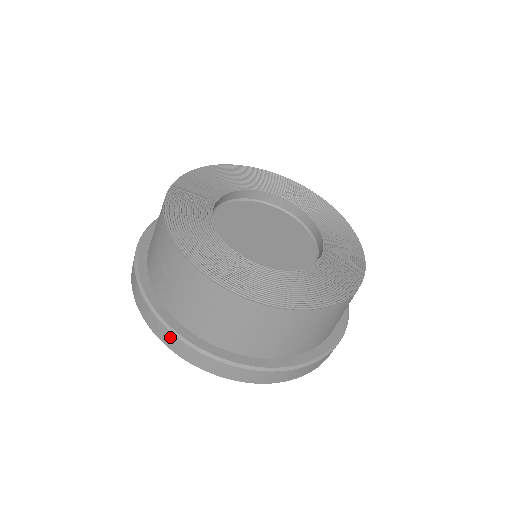
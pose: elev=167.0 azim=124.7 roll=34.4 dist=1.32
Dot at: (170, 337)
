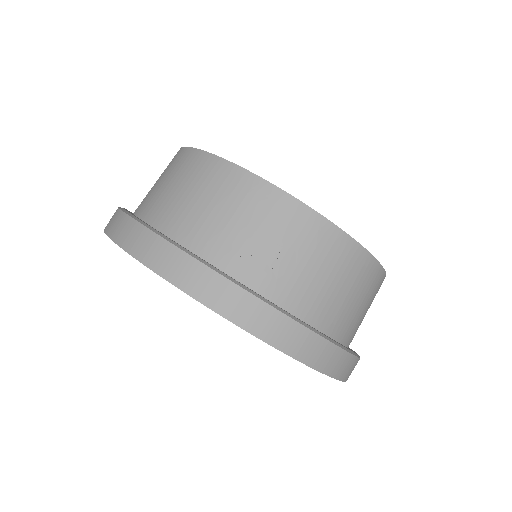
Dot at: (302, 336)
